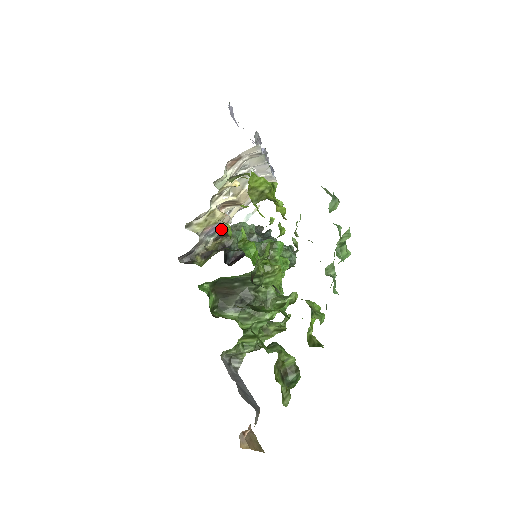
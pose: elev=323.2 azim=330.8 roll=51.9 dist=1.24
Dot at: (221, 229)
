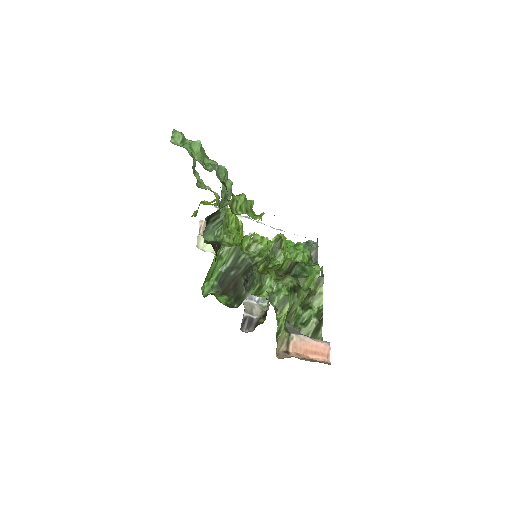
Dot at: occluded
